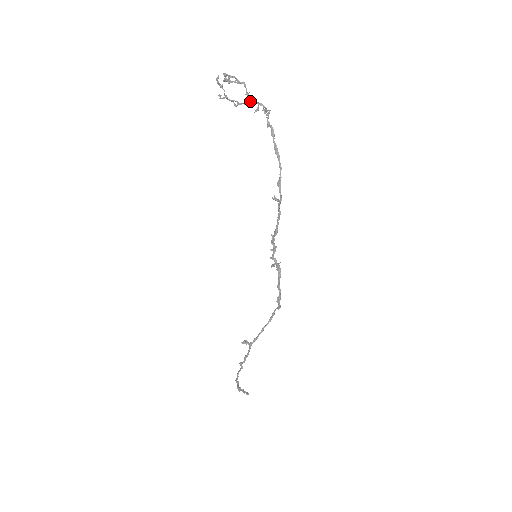
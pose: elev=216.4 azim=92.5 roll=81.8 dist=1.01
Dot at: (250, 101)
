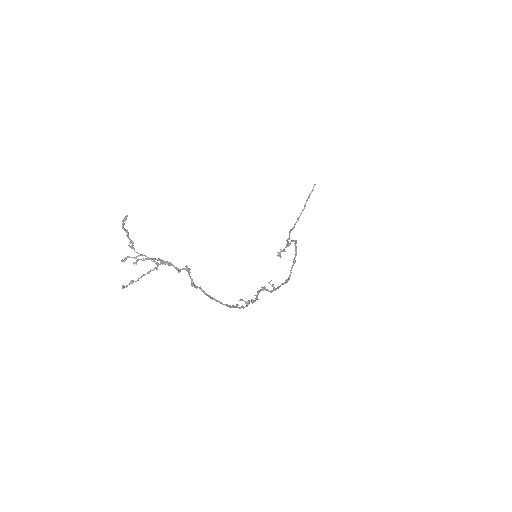
Dot at: occluded
